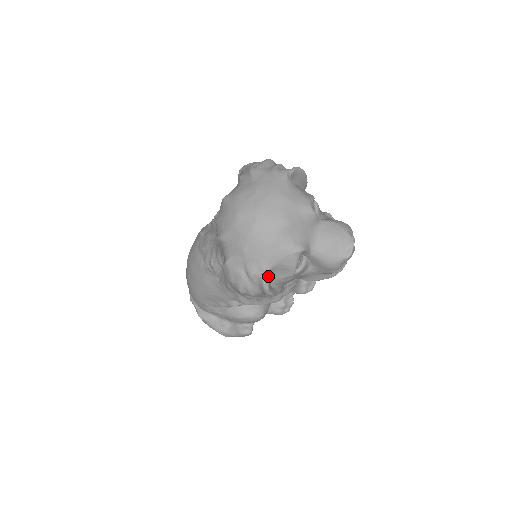
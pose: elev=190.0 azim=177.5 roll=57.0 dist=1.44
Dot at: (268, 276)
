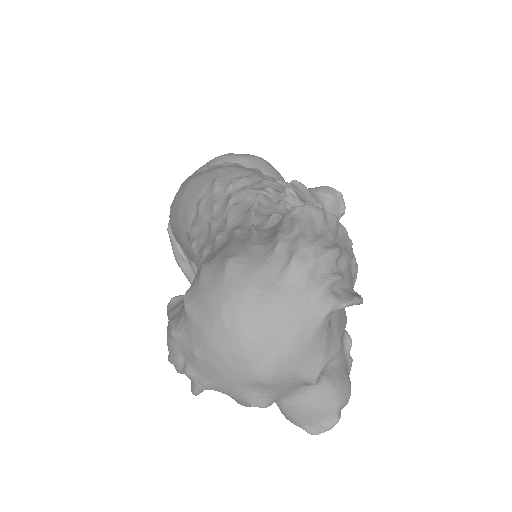
Dot at: occluded
